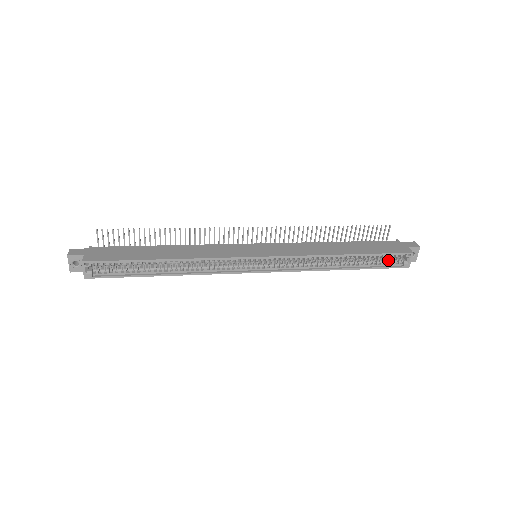
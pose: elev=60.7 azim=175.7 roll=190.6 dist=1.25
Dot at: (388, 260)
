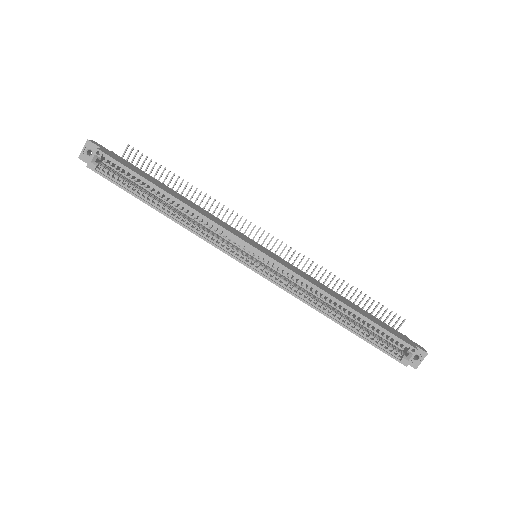
Dot at: (387, 344)
